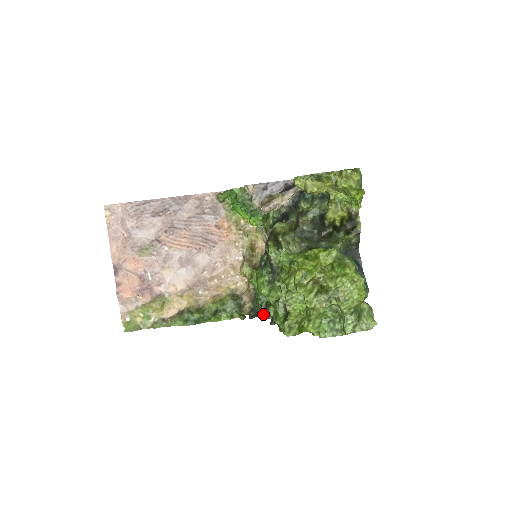
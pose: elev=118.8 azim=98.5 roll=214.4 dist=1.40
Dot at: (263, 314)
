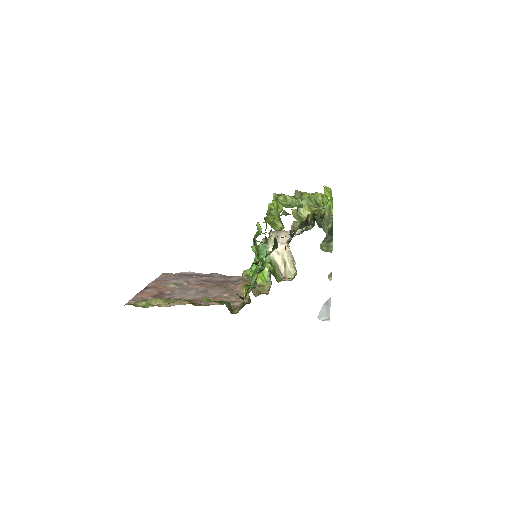
Dot at: occluded
